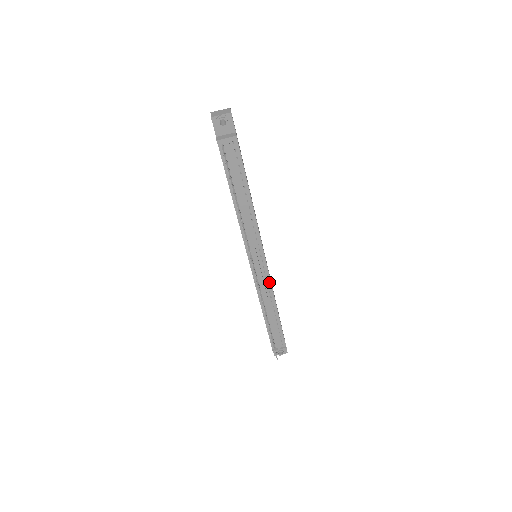
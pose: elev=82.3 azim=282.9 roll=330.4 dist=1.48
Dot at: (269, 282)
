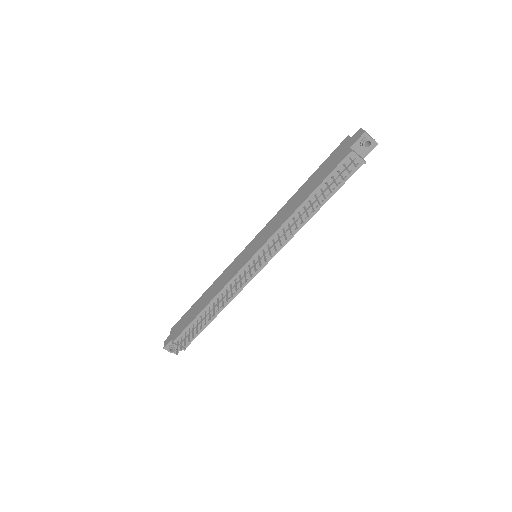
Dot at: (244, 285)
